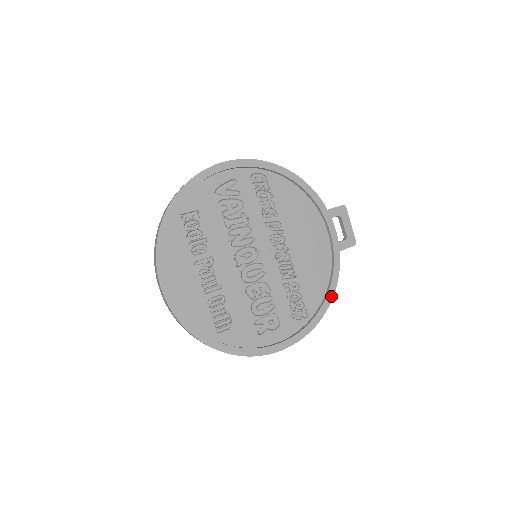
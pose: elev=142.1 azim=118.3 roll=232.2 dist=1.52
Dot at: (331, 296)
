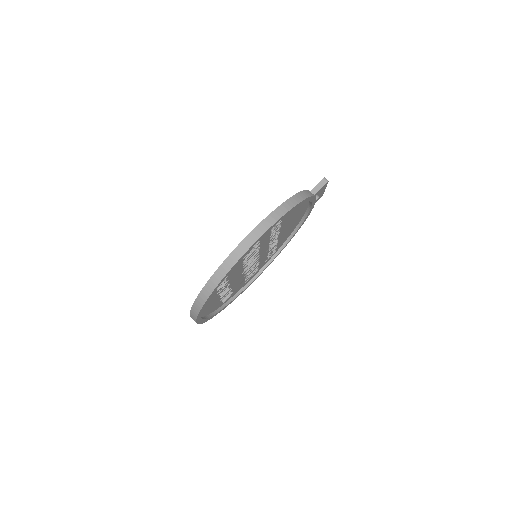
Dot at: (294, 235)
